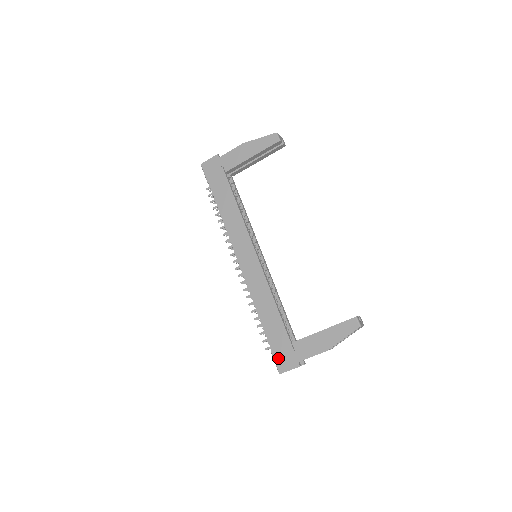
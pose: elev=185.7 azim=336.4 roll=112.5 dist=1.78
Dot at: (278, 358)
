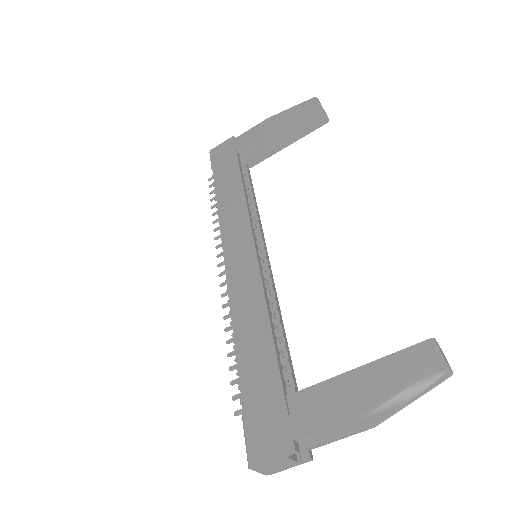
Dot at: (253, 429)
